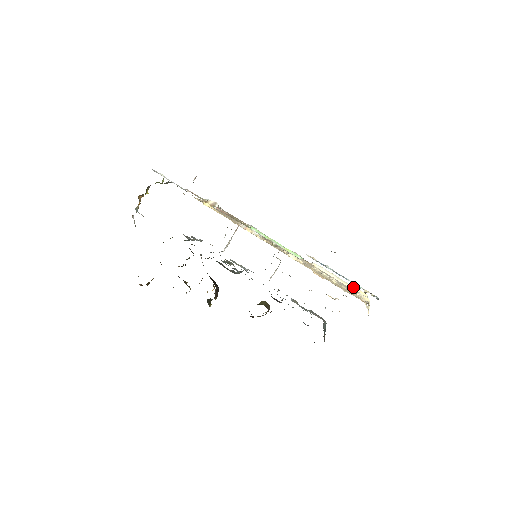
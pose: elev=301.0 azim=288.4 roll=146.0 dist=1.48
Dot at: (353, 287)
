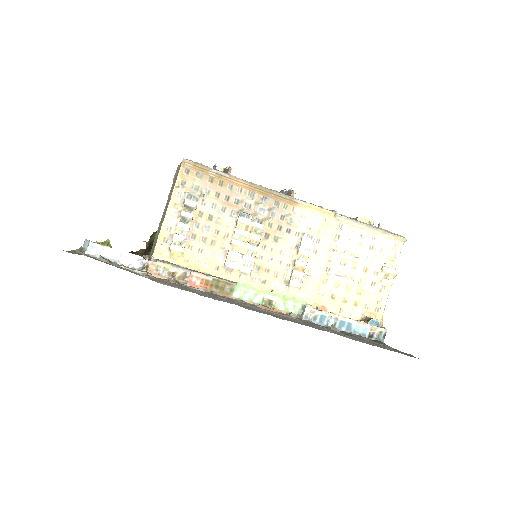
Dot at: (388, 234)
